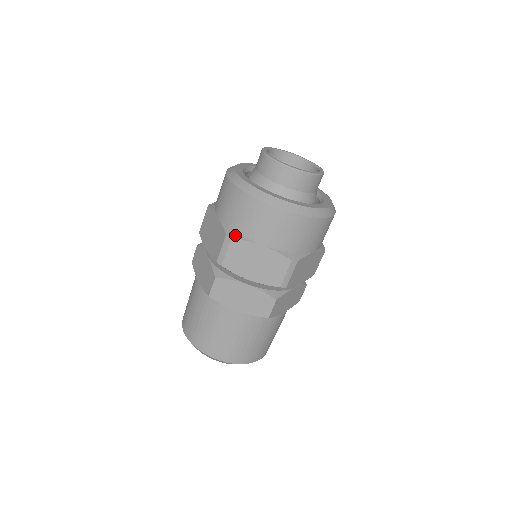
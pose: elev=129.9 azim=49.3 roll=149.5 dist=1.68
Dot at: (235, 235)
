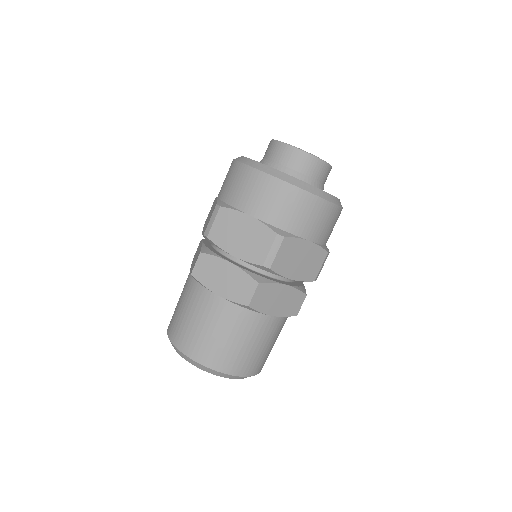
Dot at: (225, 205)
